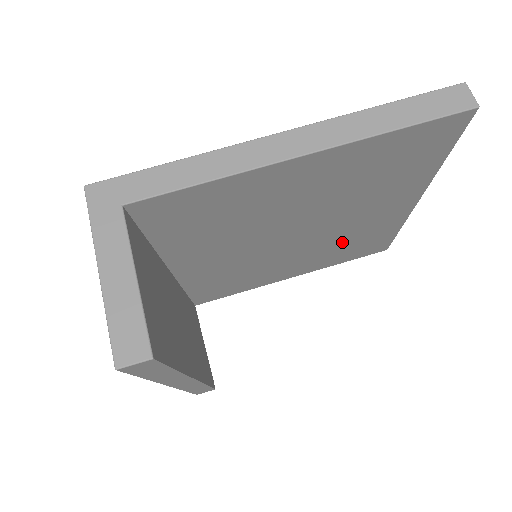
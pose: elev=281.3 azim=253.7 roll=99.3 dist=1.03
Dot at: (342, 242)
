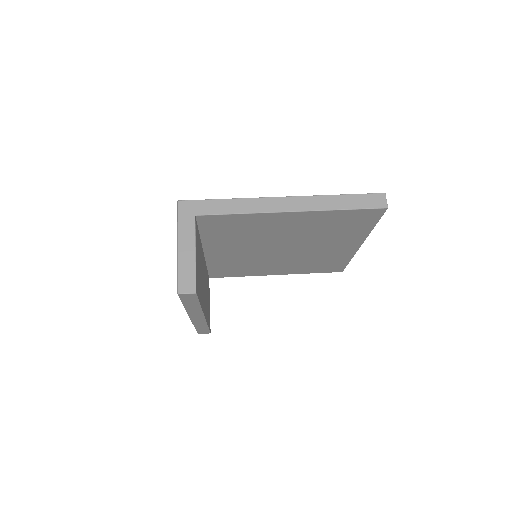
Dot at: (311, 260)
